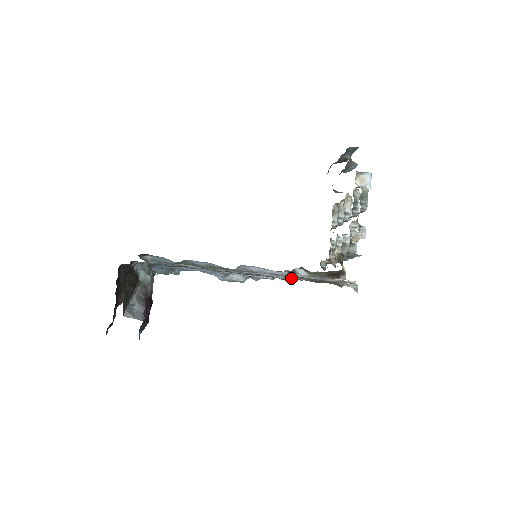
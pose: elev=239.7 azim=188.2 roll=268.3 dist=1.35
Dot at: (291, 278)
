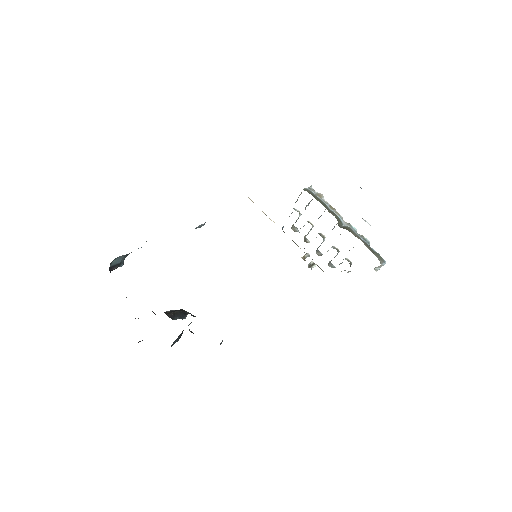
Dot at: occluded
